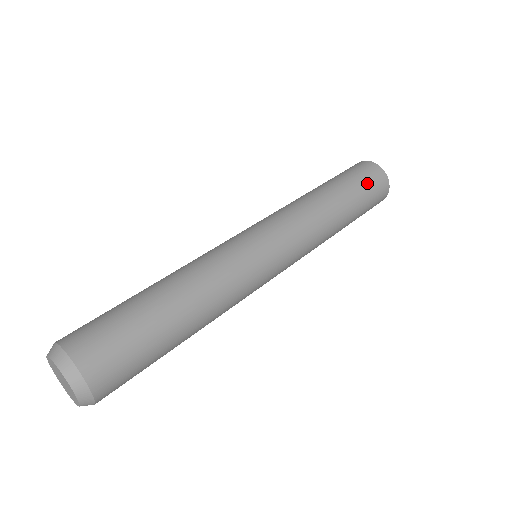
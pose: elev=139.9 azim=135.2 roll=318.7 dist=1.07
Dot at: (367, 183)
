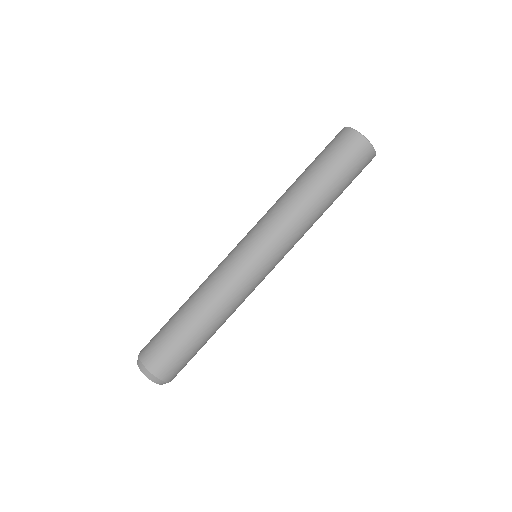
Dot at: (351, 166)
